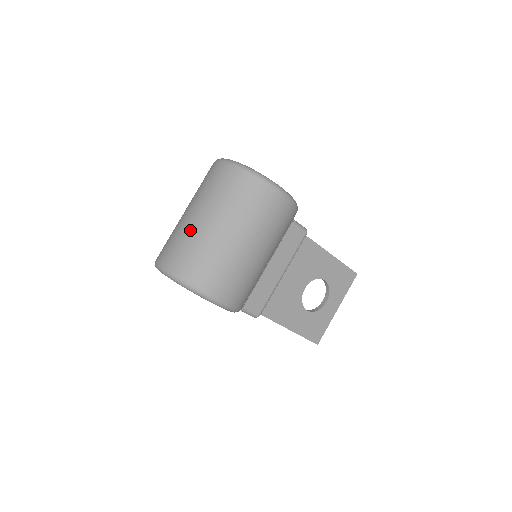
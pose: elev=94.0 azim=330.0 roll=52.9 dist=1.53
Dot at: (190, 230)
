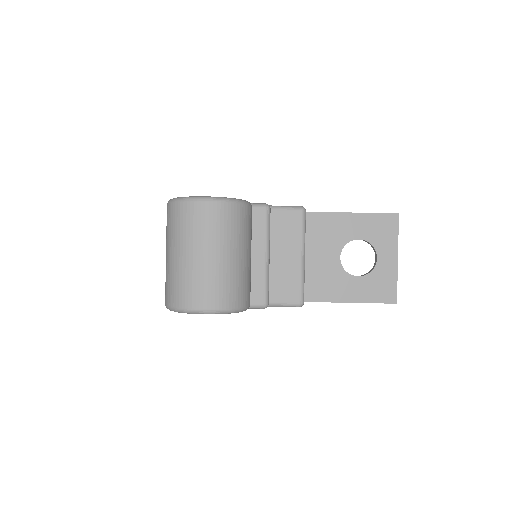
Dot at: (166, 268)
